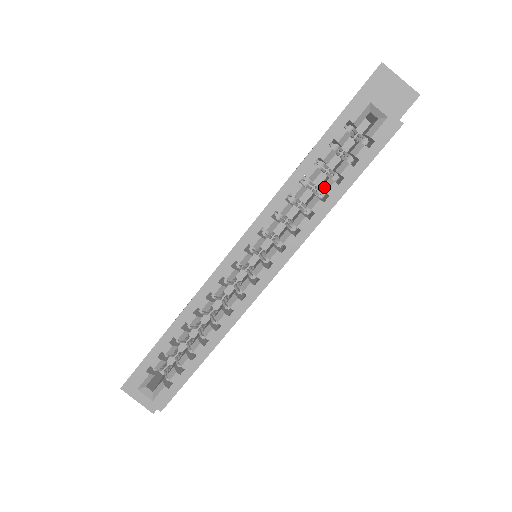
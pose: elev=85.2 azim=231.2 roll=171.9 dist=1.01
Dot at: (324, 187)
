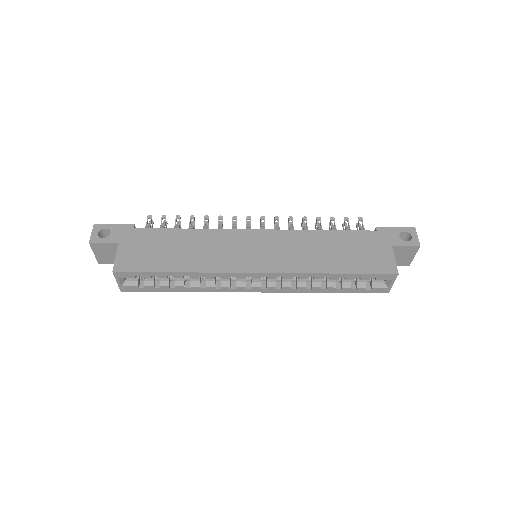
Dot at: (329, 284)
